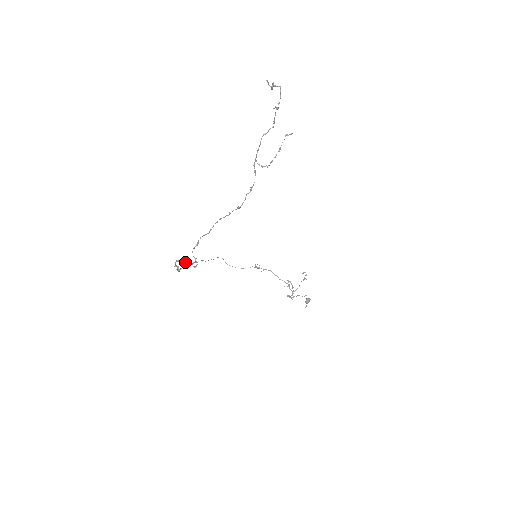
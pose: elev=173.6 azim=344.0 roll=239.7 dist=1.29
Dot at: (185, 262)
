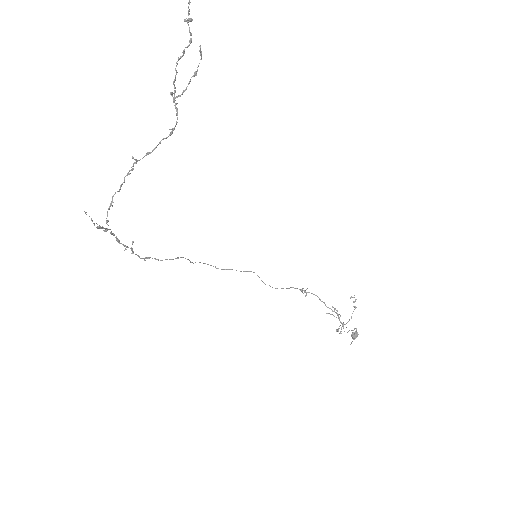
Dot at: (100, 227)
